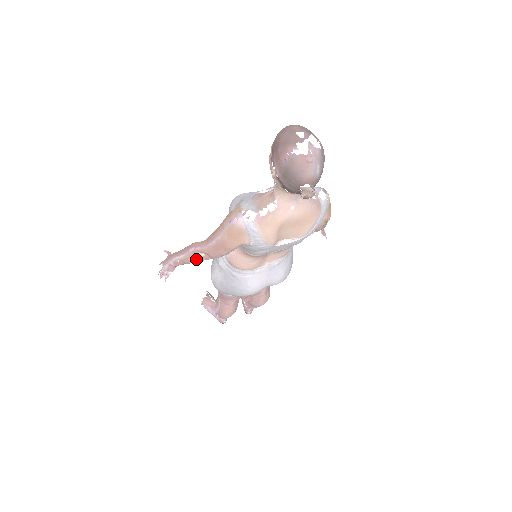
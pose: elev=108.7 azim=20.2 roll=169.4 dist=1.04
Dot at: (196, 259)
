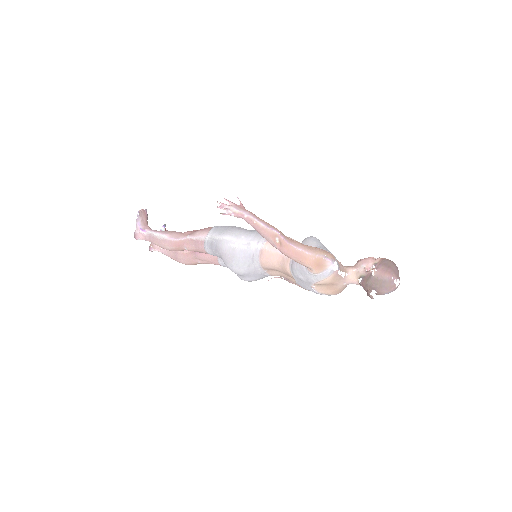
Dot at: (269, 237)
